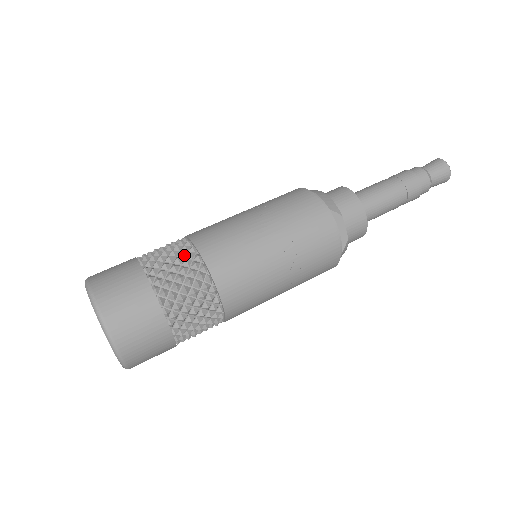
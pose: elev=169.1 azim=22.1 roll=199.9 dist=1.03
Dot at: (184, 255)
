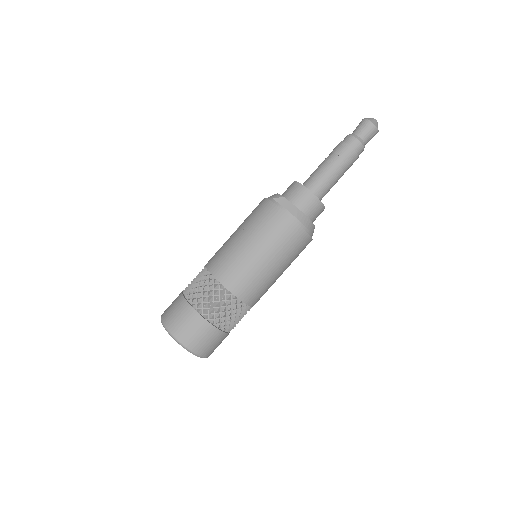
Dot at: occluded
